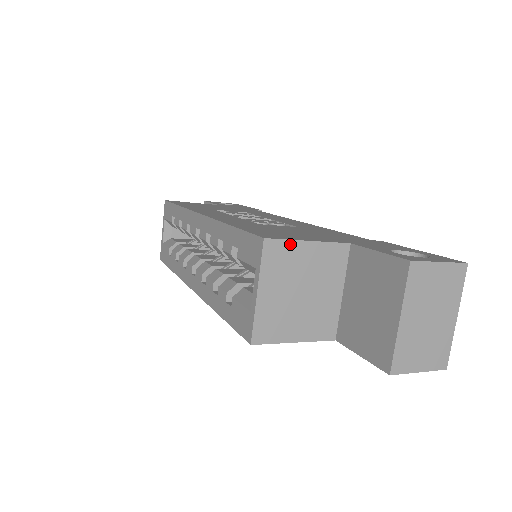
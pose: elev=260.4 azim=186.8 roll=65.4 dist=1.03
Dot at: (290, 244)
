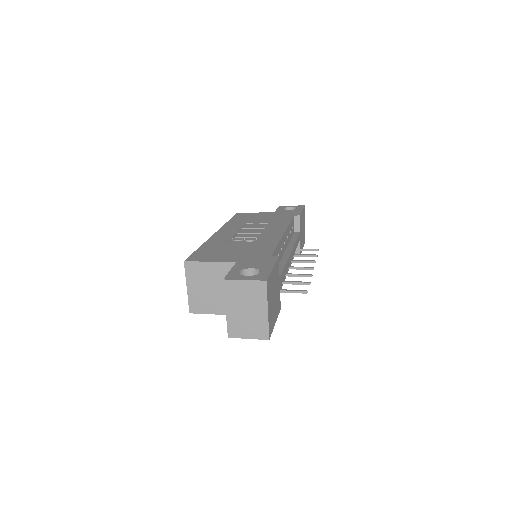
Dot at: (199, 264)
